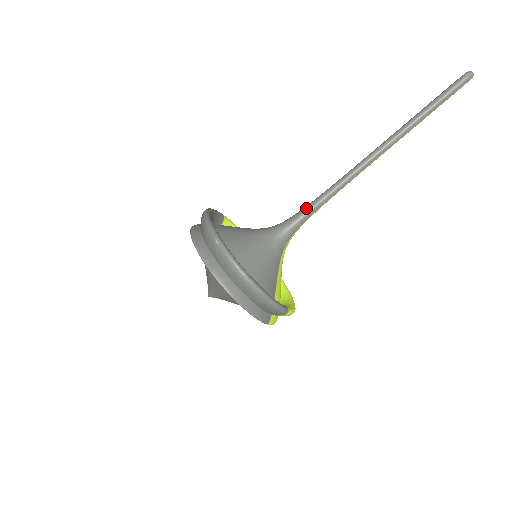
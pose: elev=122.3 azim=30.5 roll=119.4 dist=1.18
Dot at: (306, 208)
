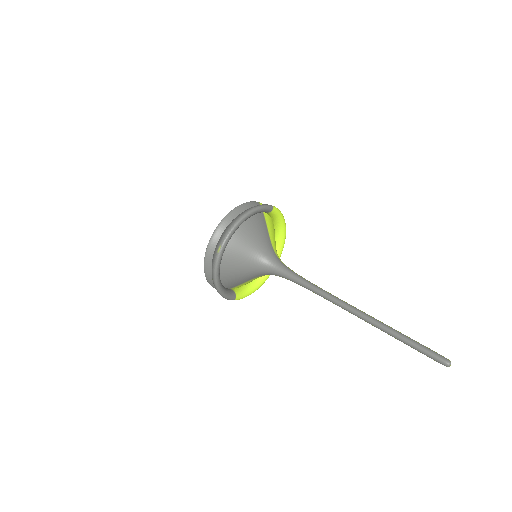
Dot at: (296, 278)
